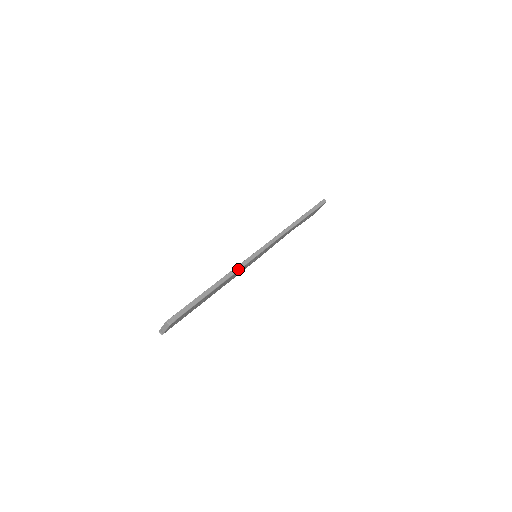
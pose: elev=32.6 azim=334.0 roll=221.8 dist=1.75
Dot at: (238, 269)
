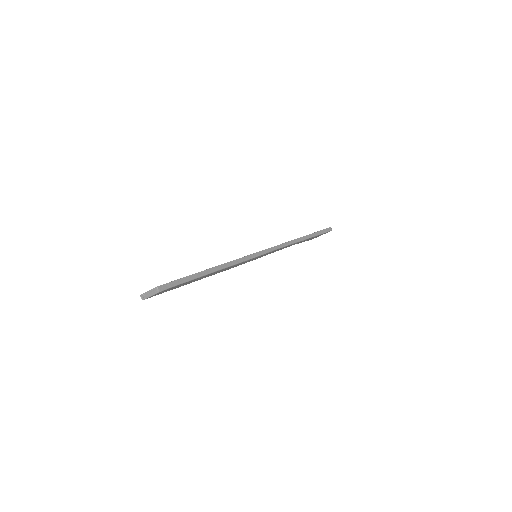
Dot at: (239, 261)
